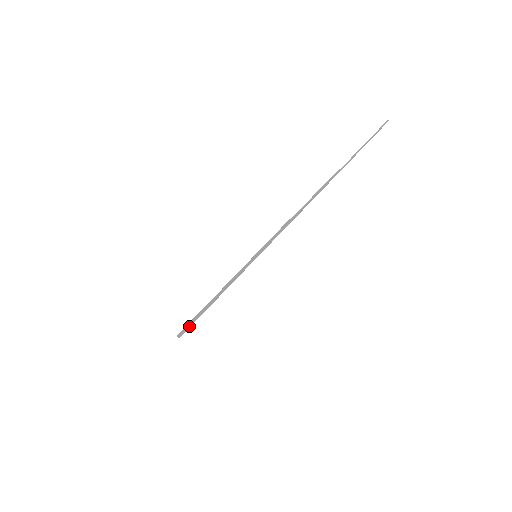
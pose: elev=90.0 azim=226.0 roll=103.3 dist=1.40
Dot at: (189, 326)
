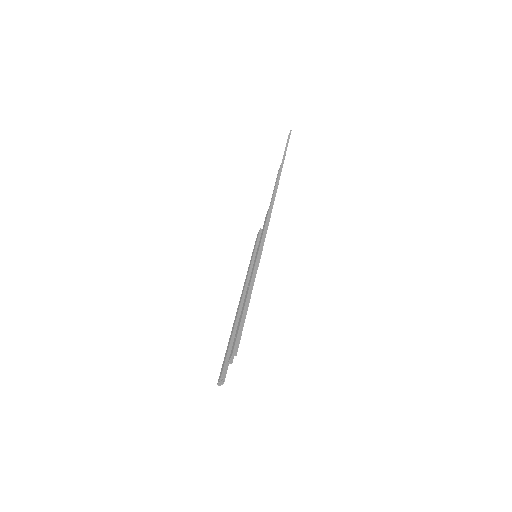
Dot at: (240, 337)
